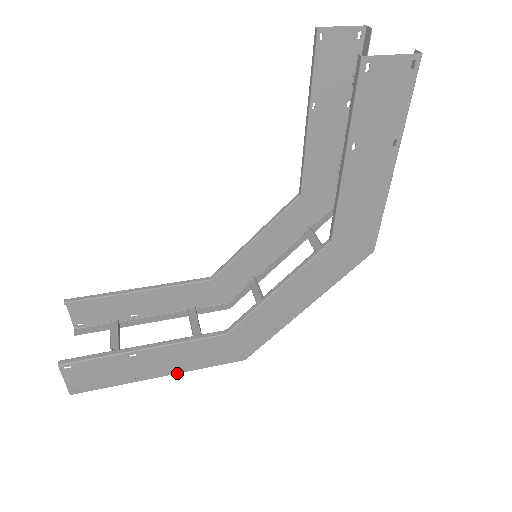
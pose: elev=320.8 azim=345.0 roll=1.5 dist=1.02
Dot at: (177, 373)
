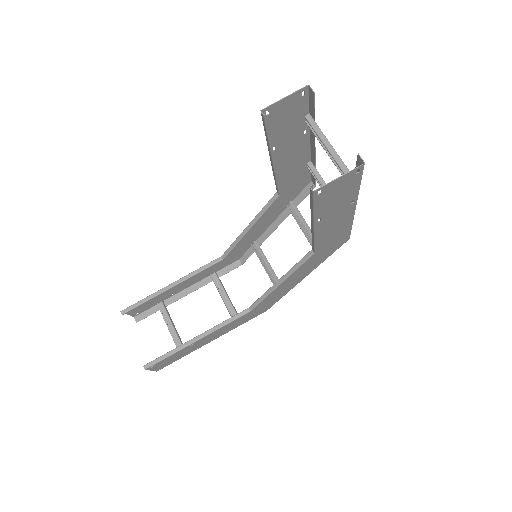
Dot at: occluded
